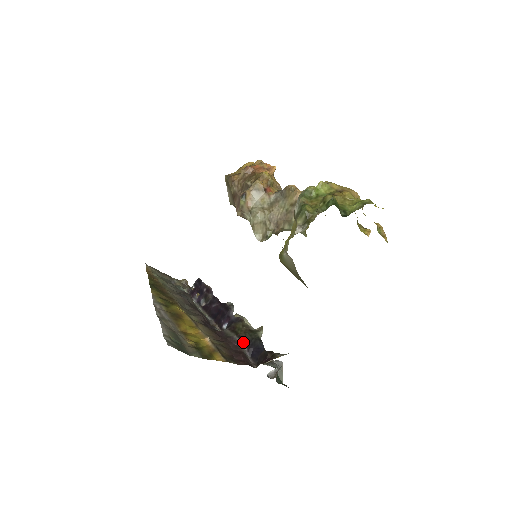
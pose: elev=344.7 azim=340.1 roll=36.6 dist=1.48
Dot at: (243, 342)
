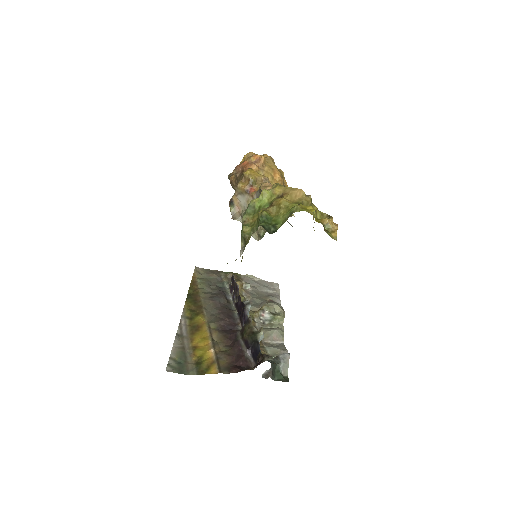
Dot at: (245, 345)
